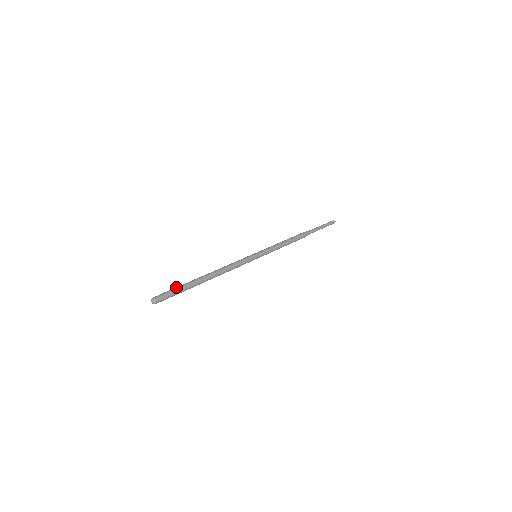
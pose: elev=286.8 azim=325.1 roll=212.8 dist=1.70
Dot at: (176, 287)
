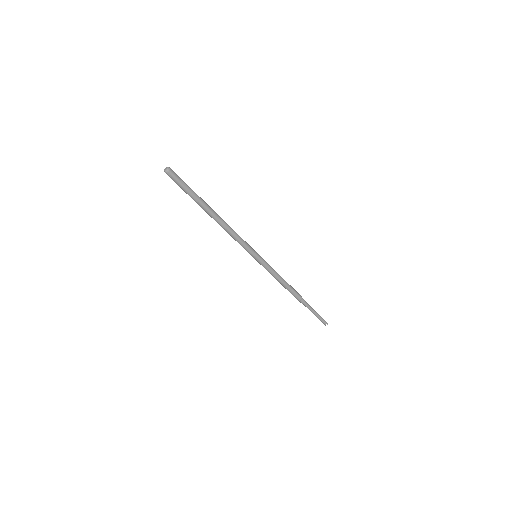
Dot at: (188, 186)
